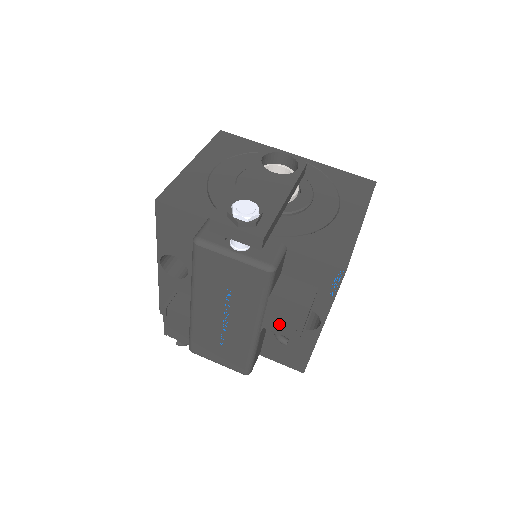
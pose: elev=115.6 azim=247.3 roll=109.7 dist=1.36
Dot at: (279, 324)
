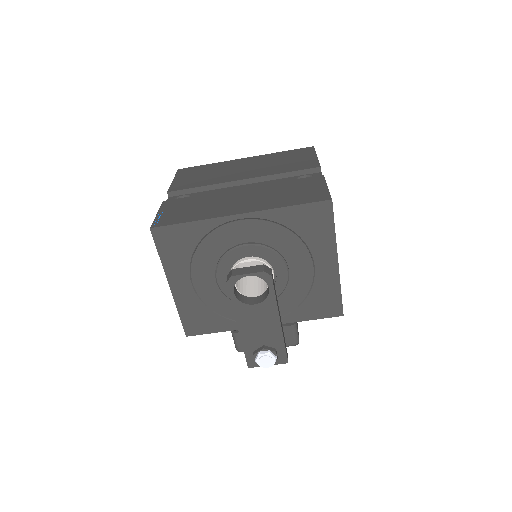
Dot at: occluded
